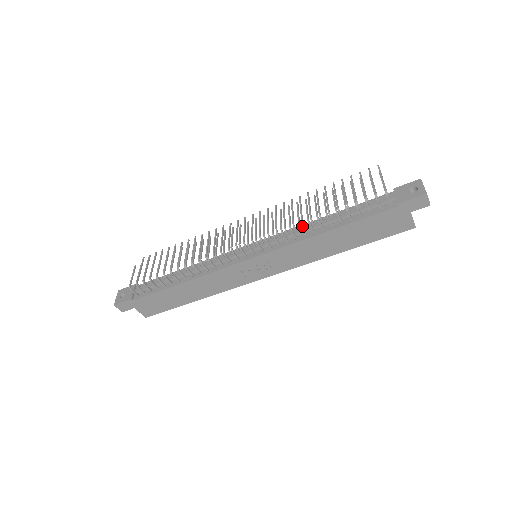
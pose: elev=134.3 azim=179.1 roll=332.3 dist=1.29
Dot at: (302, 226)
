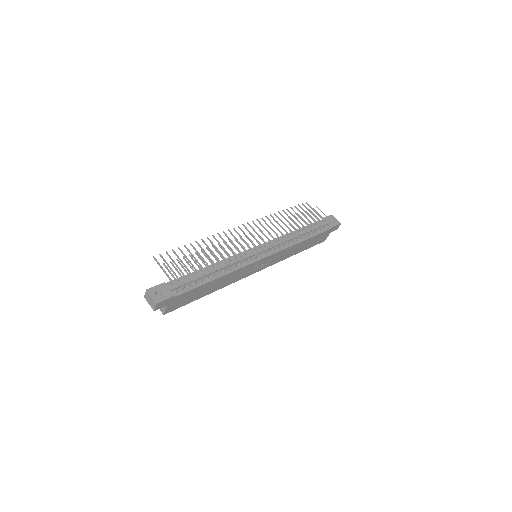
Dot at: occluded
